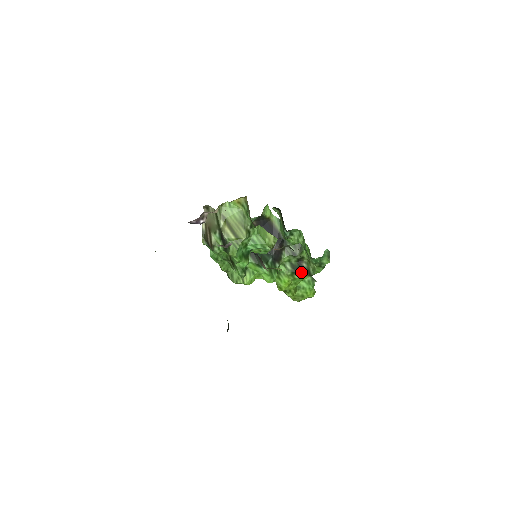
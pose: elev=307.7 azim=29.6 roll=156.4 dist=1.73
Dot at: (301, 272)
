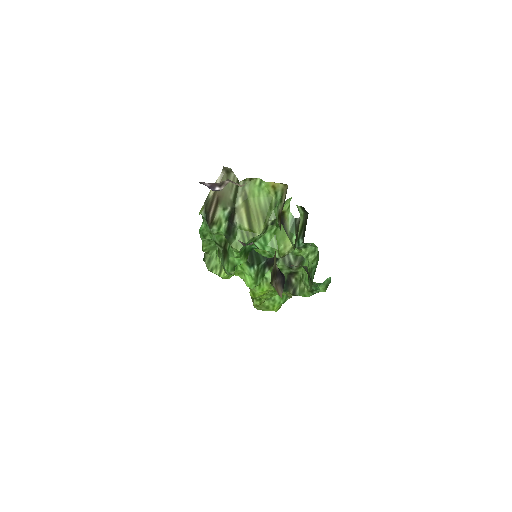
Dot at: (286, 287)
